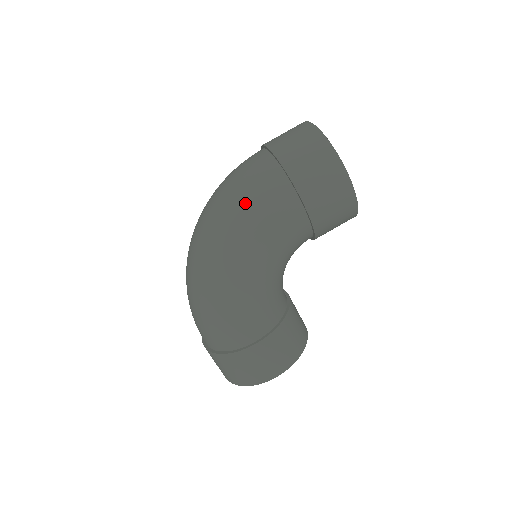
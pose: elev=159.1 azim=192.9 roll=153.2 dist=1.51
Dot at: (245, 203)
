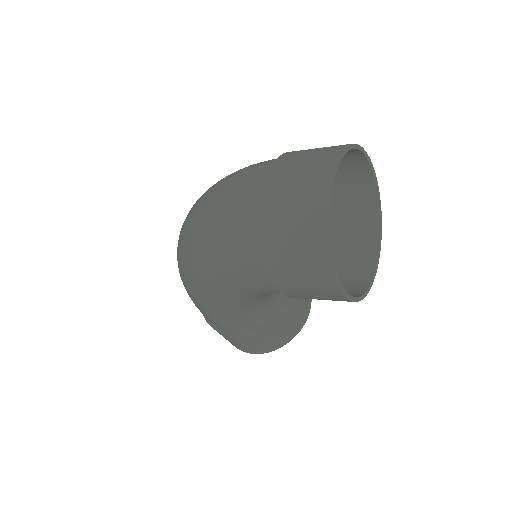
Dot at: (214, 249)
